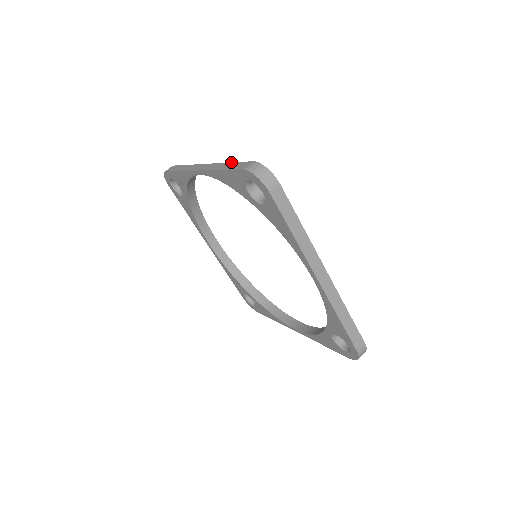
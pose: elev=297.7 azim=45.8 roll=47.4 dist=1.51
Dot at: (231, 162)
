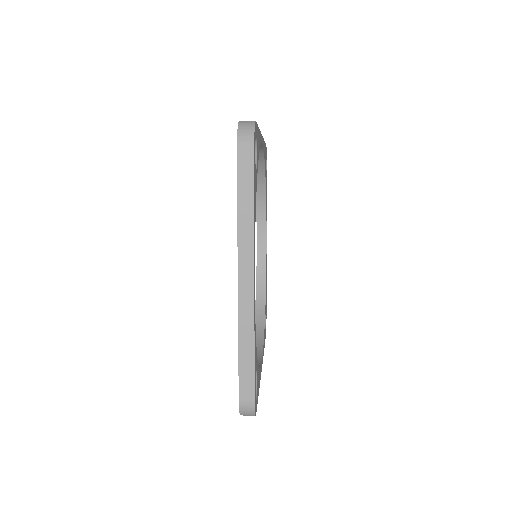
Dot at: occluded
